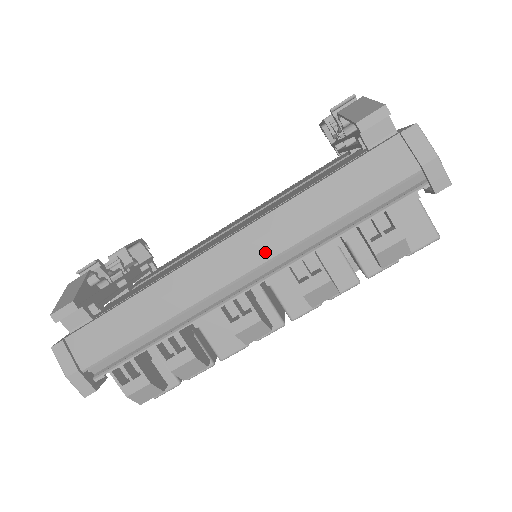
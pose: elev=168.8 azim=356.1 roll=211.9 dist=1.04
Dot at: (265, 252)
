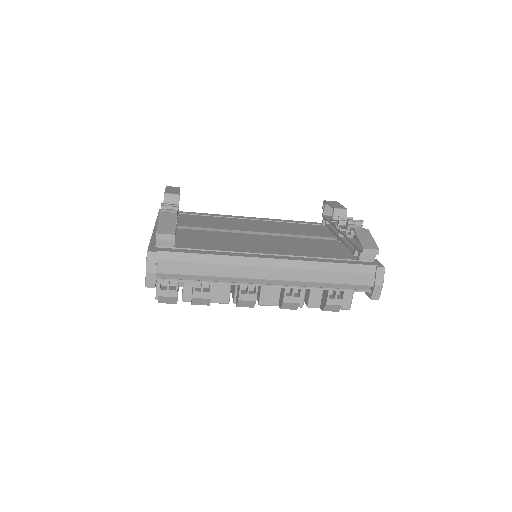
Dot at: (288, 276)
